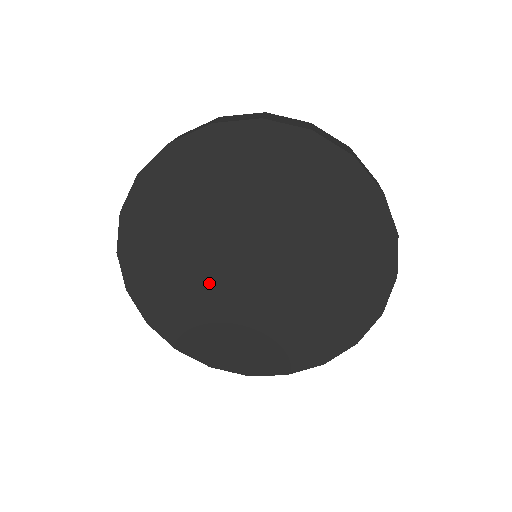
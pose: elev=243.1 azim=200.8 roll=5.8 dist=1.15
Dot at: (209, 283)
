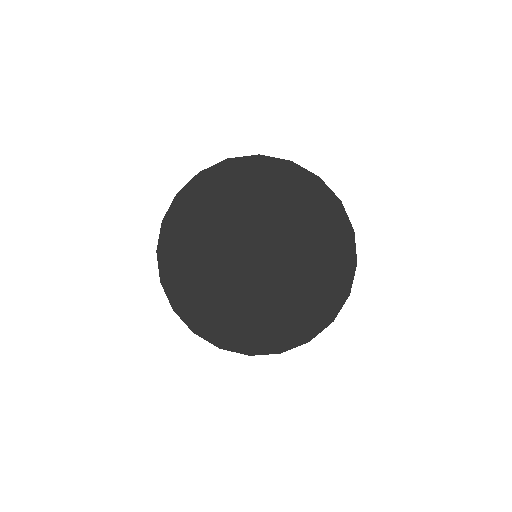
Dot at: (237, 290)
